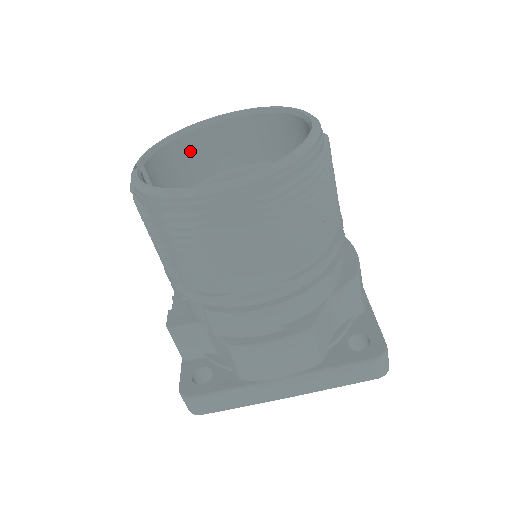
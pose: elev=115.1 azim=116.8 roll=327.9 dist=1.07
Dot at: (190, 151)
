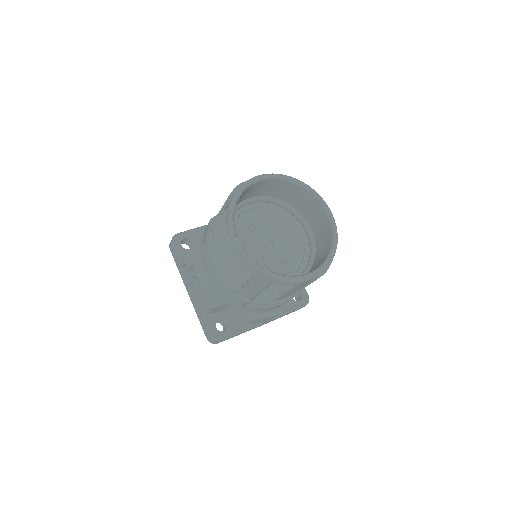
Dot at: occluded
